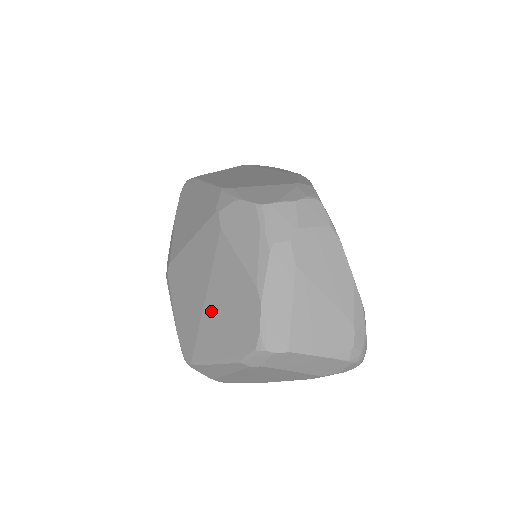
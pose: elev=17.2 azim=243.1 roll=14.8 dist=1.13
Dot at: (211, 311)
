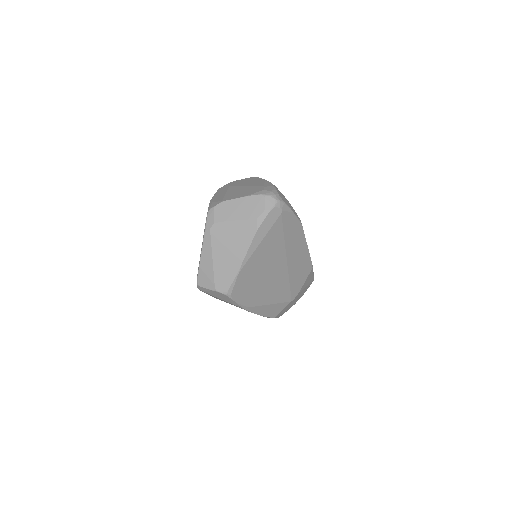
Dot at: occluded
